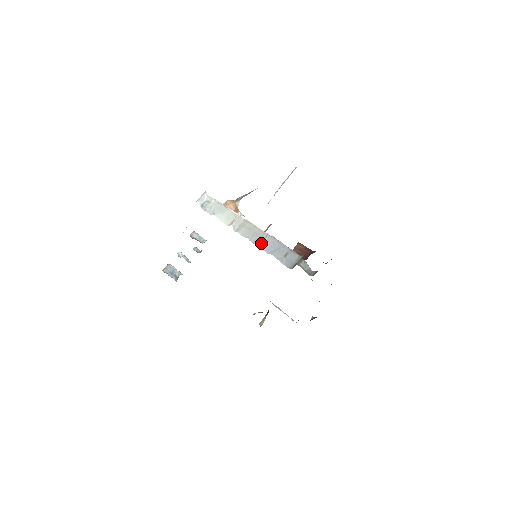
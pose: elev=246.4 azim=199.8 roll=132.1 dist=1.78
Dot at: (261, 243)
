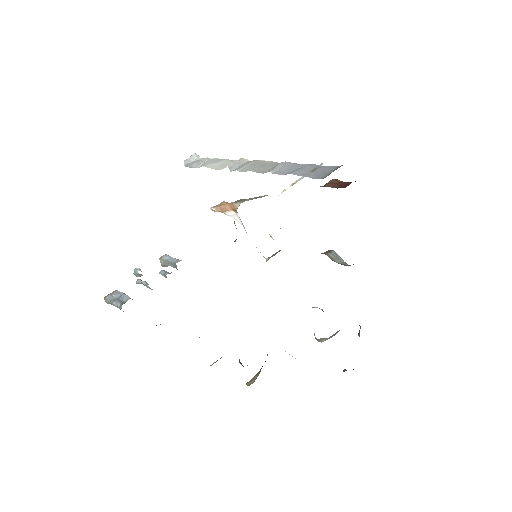
Dot at: (272, 168)
